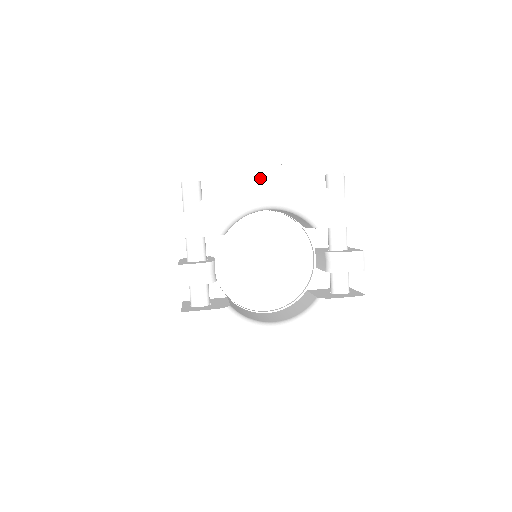
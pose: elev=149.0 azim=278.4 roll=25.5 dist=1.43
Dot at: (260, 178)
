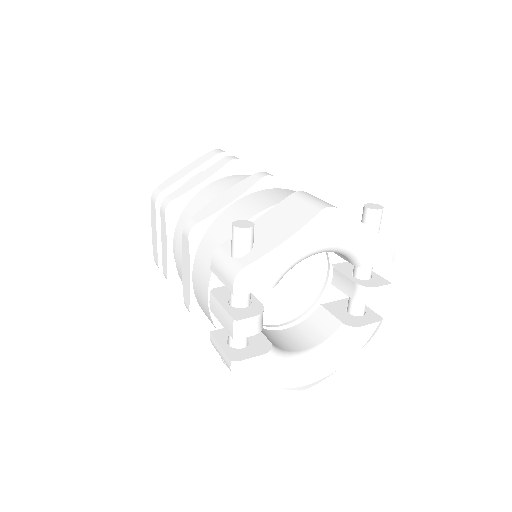
Dot at: (323, 227)
